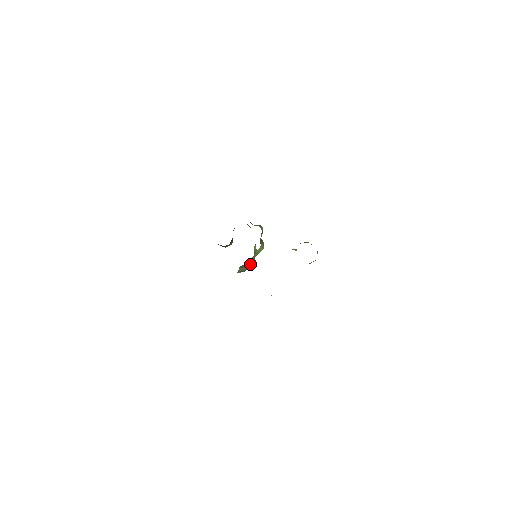
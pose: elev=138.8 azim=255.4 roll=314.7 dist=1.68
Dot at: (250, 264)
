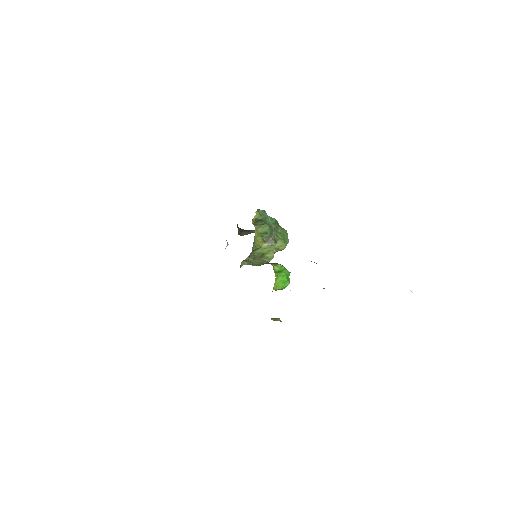
Dot at: (261, 260)
